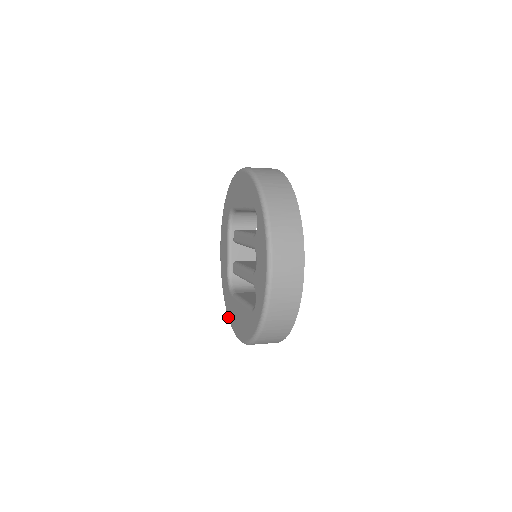
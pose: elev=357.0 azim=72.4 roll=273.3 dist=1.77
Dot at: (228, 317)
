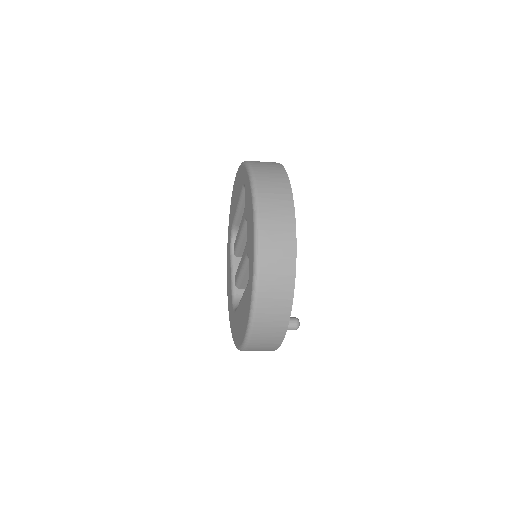
Dot at: (234, 343)
